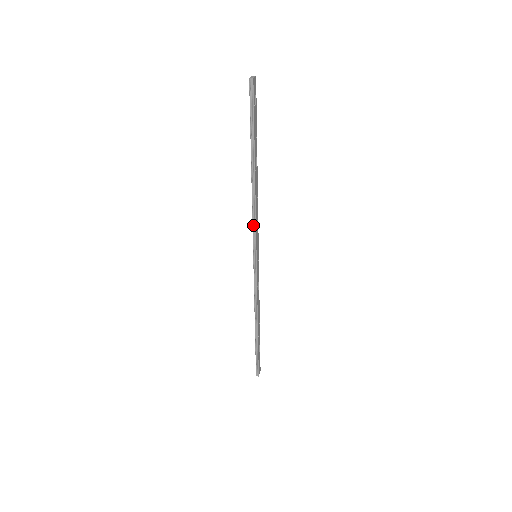
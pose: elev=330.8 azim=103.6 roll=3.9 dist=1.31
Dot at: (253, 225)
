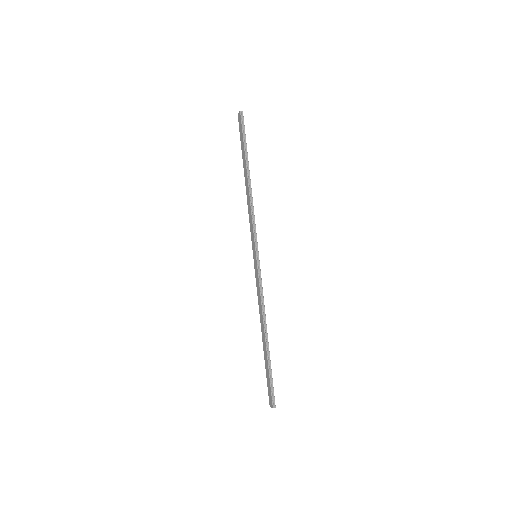
Dot at: (253, 223)
